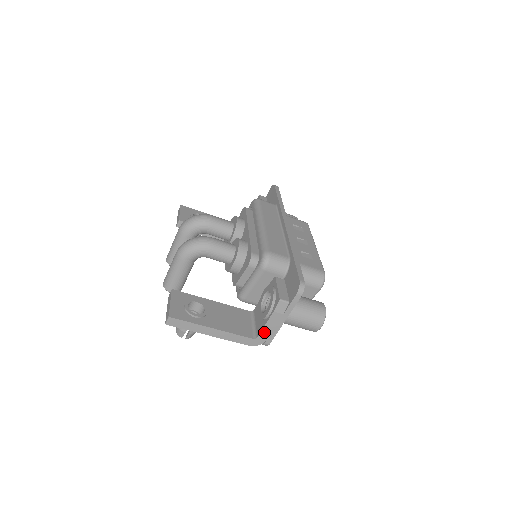
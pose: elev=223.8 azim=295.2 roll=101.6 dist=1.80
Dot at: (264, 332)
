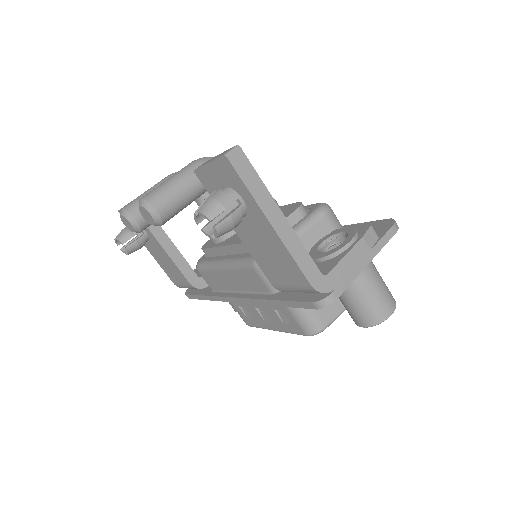
Dot at: (339, 269)
